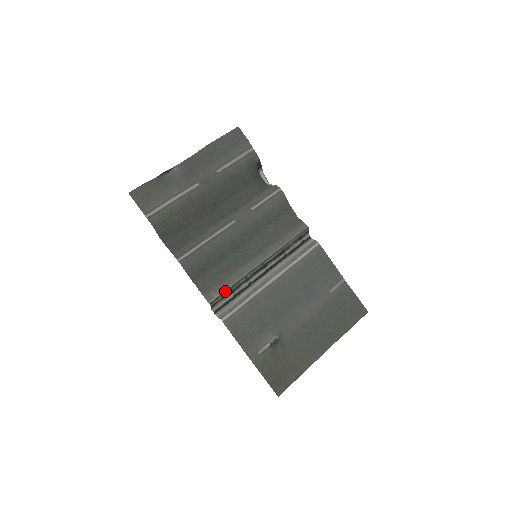
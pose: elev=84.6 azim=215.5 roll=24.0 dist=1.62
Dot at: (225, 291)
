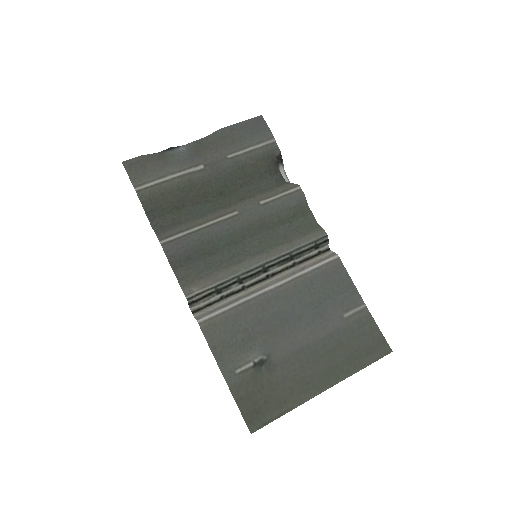
Dot at: (209, 288)
